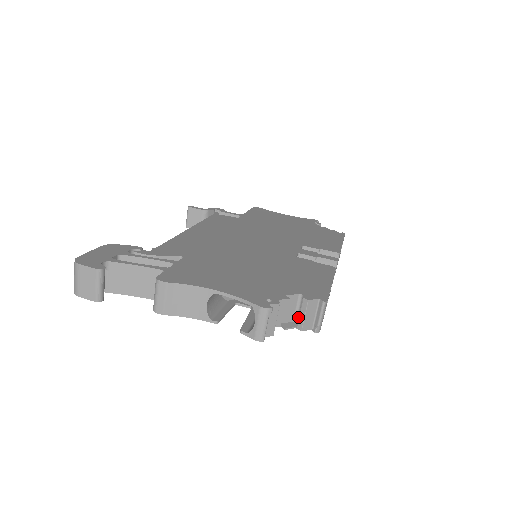
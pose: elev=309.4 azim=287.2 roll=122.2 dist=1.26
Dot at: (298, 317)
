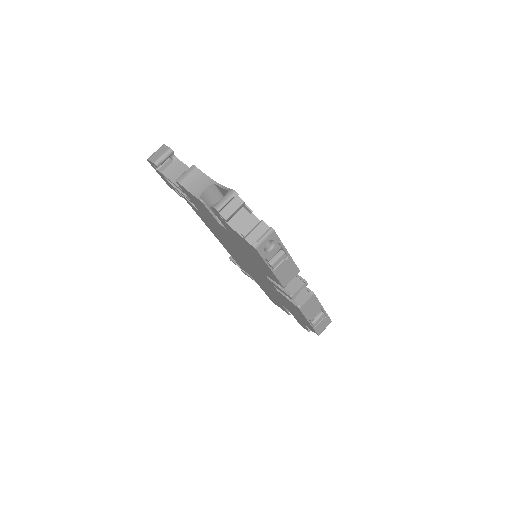
Dot at: (249, 231)
